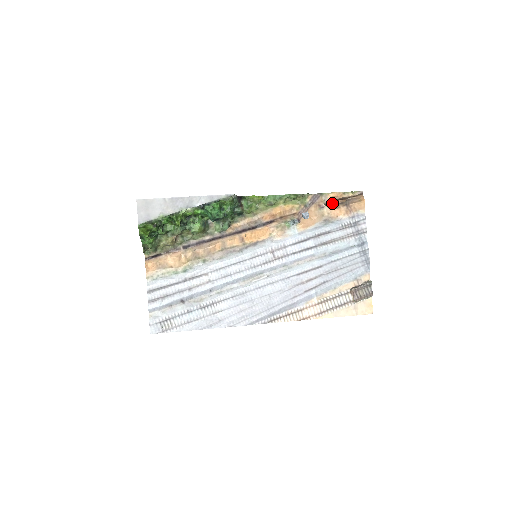
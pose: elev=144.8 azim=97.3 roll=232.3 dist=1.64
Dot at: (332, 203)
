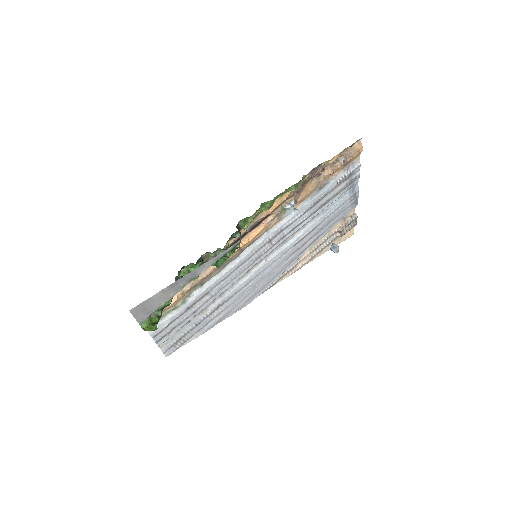
Dot at: occluded
